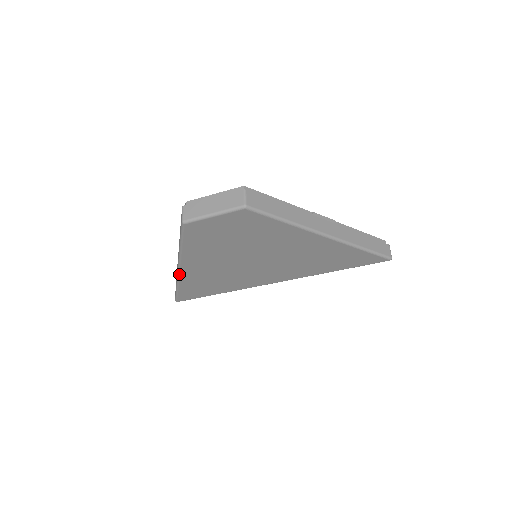
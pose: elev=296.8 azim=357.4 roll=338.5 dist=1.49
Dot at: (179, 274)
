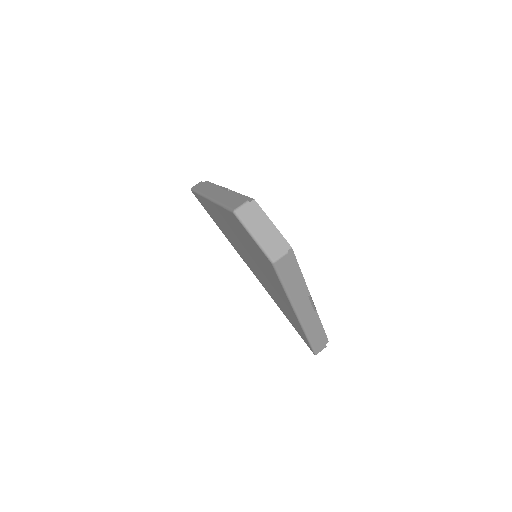
Dot at: (206, 198)
